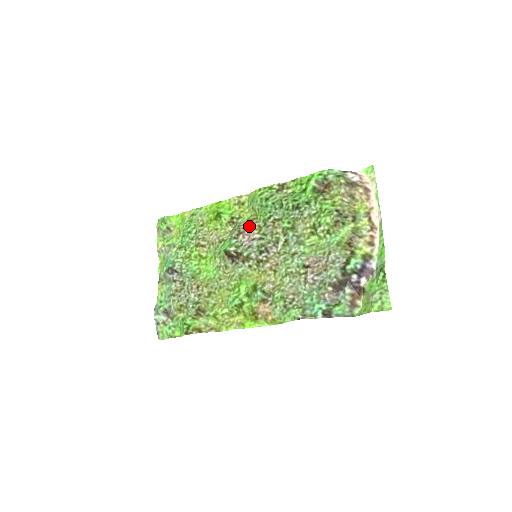
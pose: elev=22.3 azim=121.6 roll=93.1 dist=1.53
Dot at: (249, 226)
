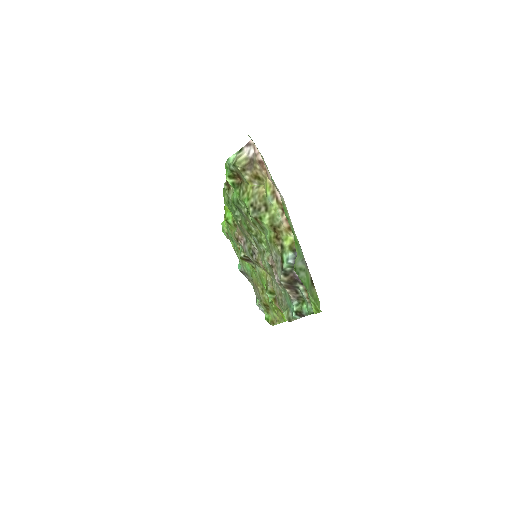
Dot at: (237, 231)
